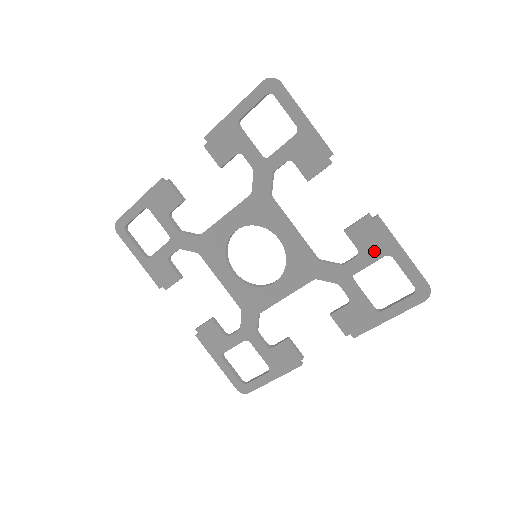
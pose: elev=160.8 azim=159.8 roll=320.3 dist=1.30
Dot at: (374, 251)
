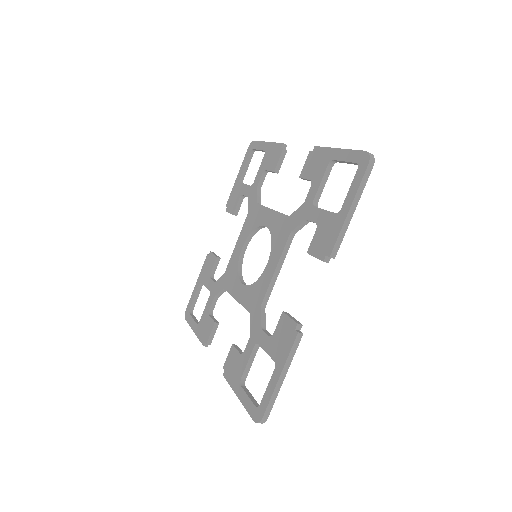
Dot at: (320, 169)
